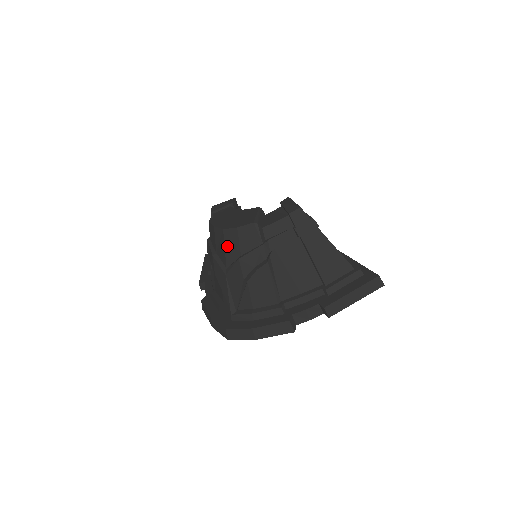
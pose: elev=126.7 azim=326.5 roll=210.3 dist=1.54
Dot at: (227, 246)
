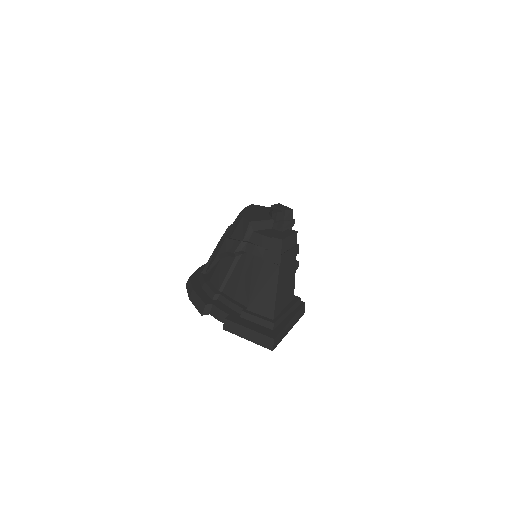
Dot at: (233, 225)
